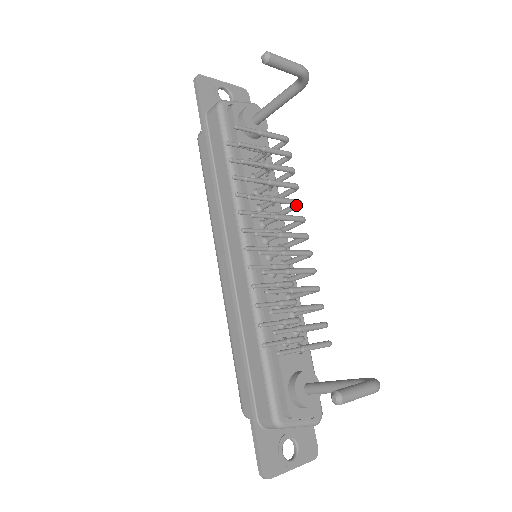
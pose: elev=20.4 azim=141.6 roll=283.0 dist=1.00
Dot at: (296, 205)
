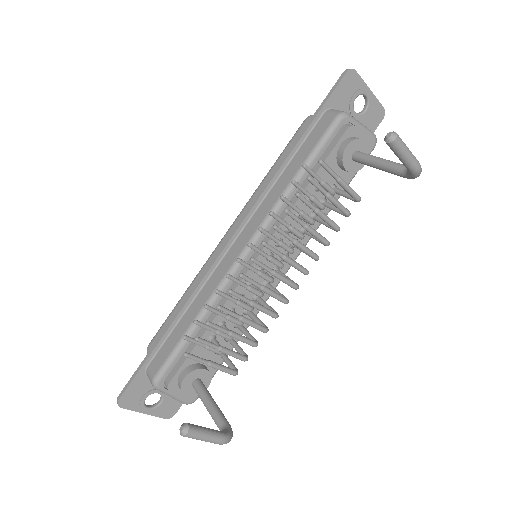
Dot at: occluded
